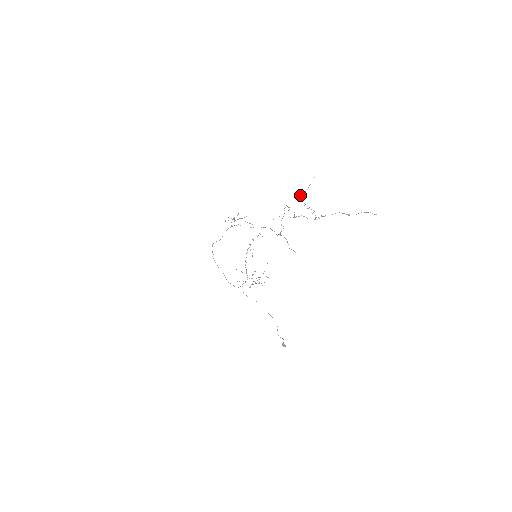
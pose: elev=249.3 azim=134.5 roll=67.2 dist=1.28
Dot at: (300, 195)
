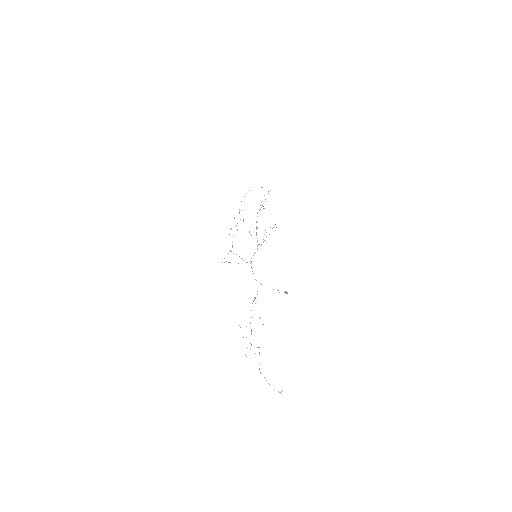
Dot at: occluded
